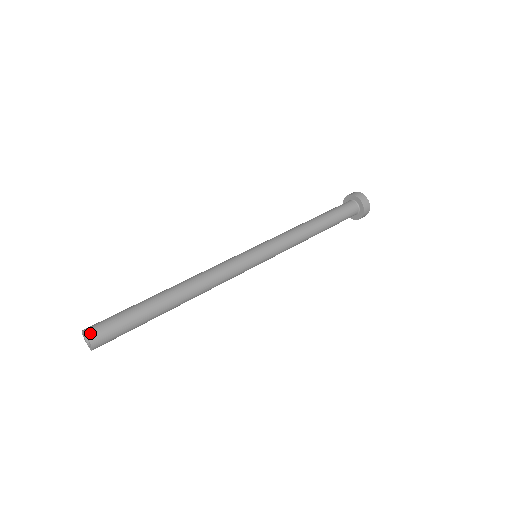
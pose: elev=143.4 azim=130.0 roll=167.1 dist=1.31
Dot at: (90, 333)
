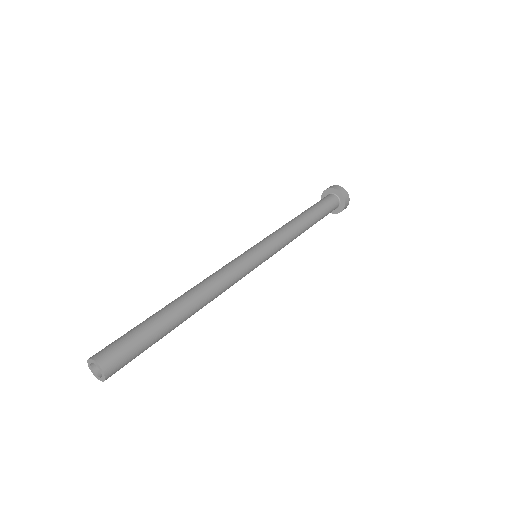
Dot at: (95, 356)
